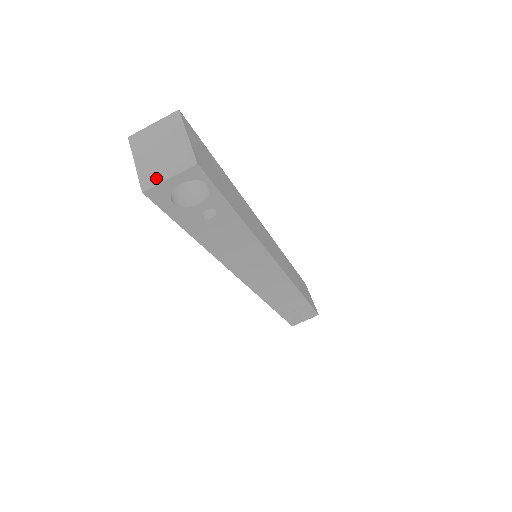
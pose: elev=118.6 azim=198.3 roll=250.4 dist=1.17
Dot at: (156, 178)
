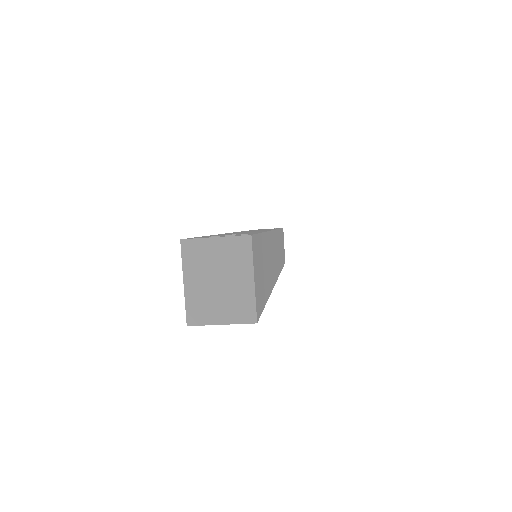
Dot at: (206, 316)
